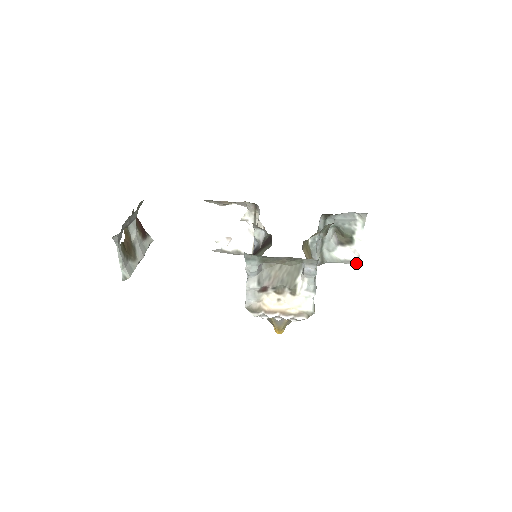
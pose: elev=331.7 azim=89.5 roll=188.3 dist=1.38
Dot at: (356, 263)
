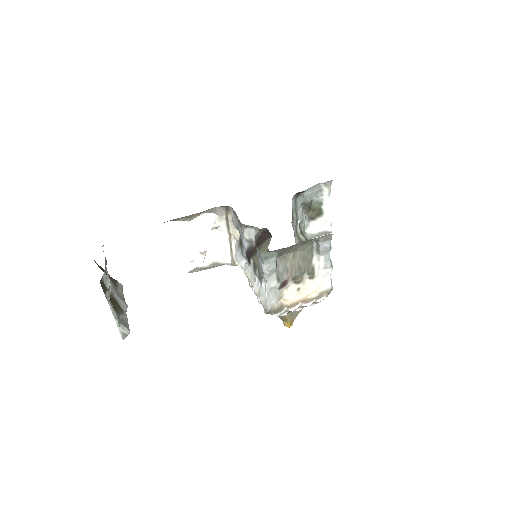
Dot at: (329, 232)
